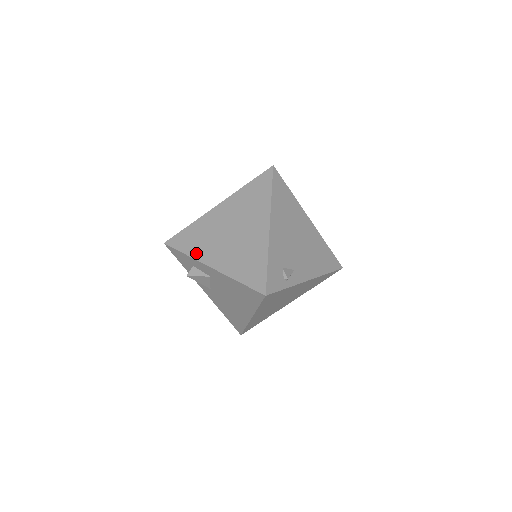
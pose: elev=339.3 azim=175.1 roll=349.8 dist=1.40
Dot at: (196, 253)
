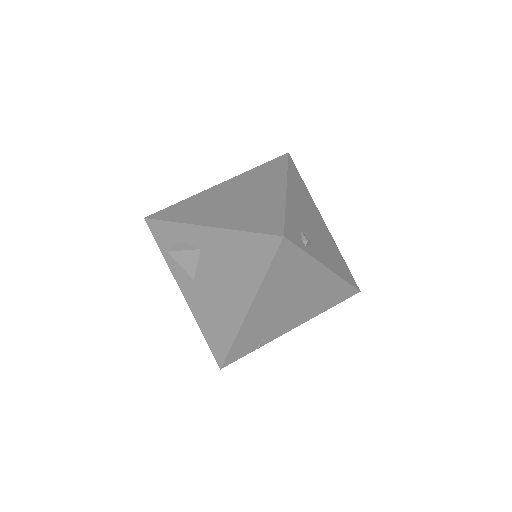
Dot at: (187, 218)
